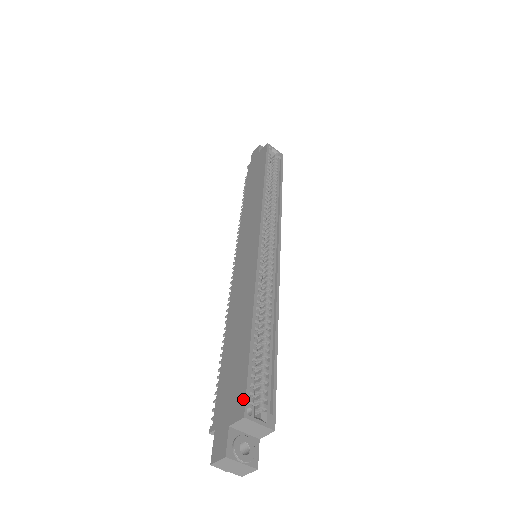
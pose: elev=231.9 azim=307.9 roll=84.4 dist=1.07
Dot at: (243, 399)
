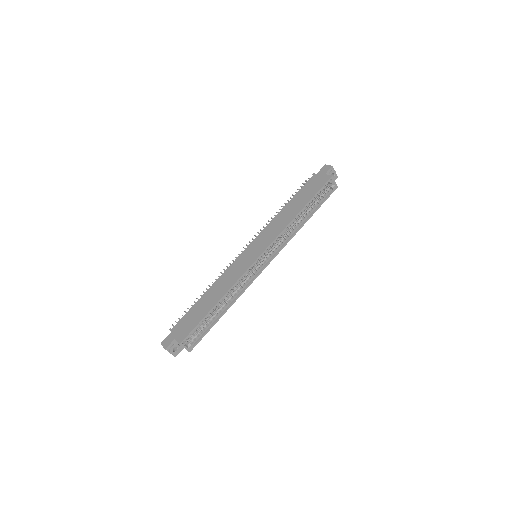
Dot at: (185, 336)
